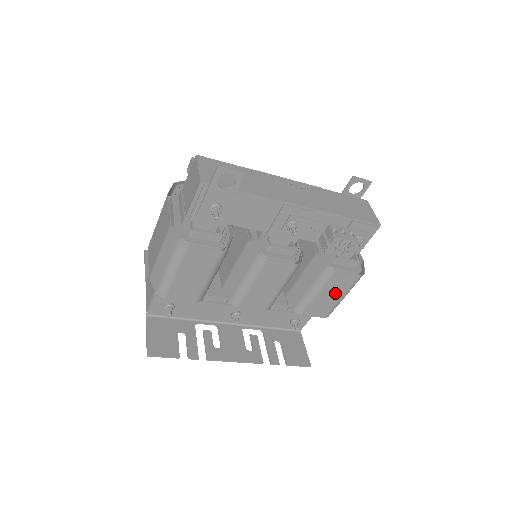
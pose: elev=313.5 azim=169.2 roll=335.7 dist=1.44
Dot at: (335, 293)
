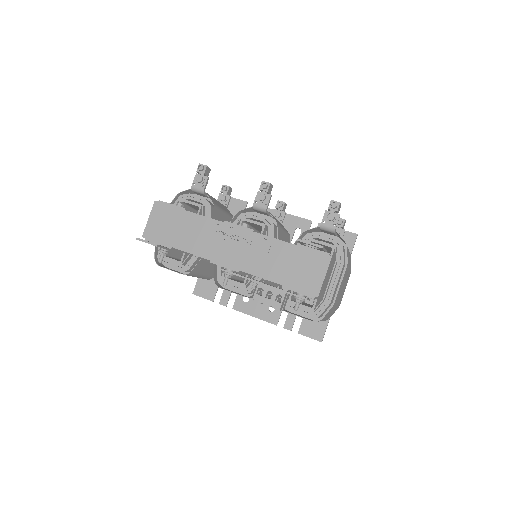
Dot at: occluded
